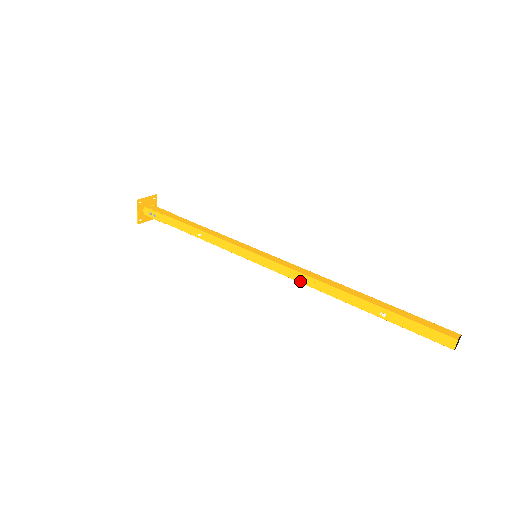
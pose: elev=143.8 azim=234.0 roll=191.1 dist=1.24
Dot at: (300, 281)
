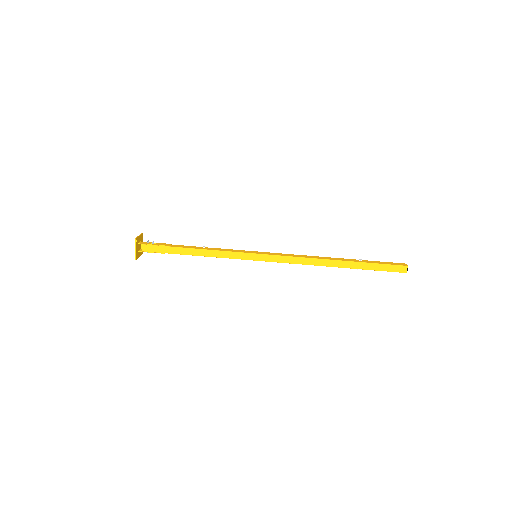
Dot at: occluded
